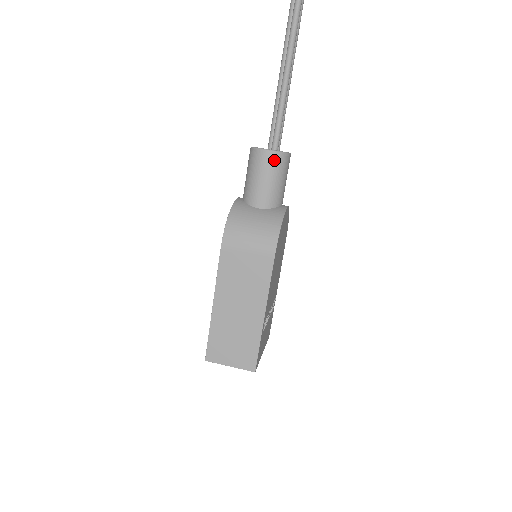
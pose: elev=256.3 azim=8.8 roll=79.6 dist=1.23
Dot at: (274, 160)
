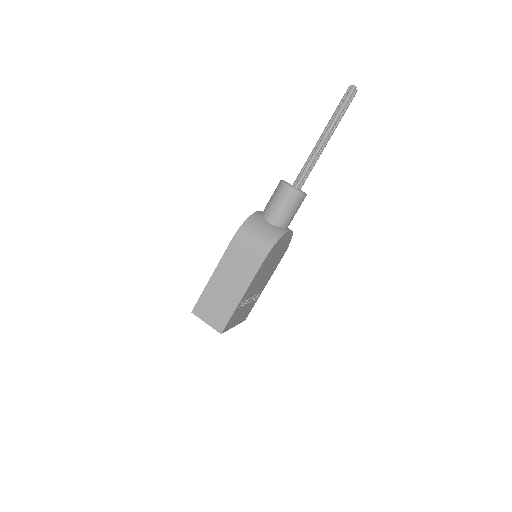
Dot at: (292, 194)
